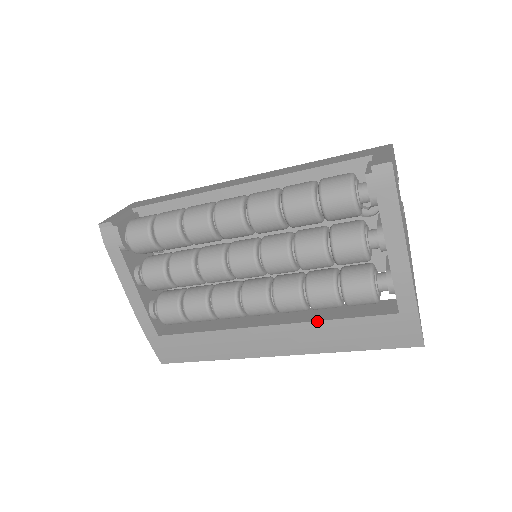
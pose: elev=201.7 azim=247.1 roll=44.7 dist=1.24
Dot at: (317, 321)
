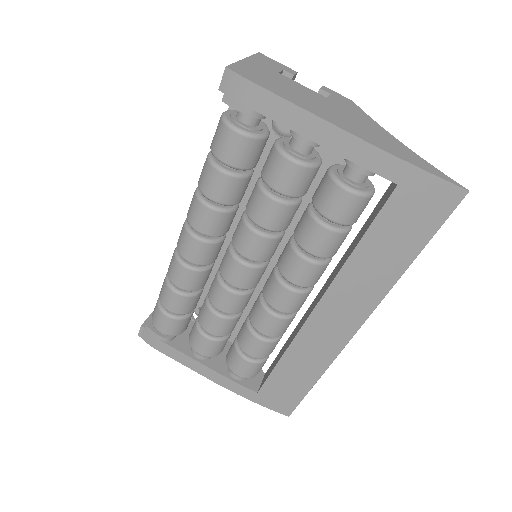
Dot at: (343, 266)
